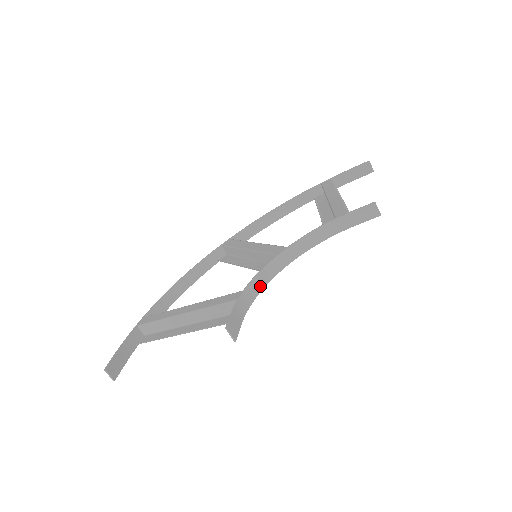
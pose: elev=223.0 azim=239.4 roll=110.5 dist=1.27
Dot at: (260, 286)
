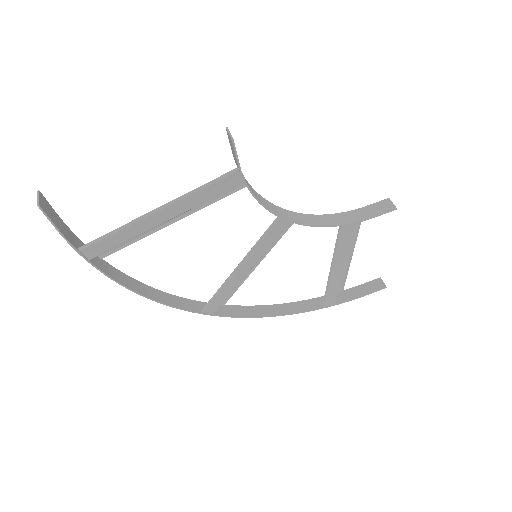
Dot at: (263, 203)
